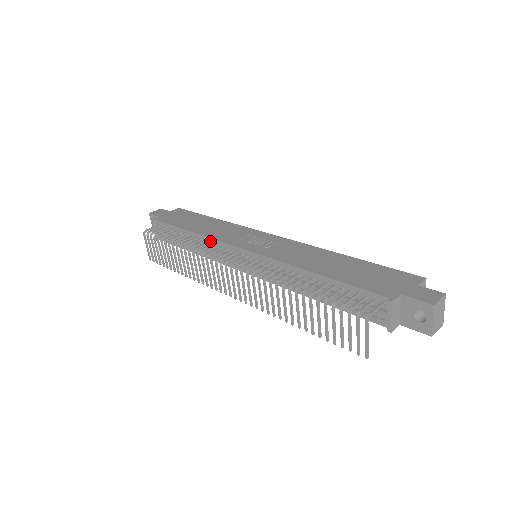
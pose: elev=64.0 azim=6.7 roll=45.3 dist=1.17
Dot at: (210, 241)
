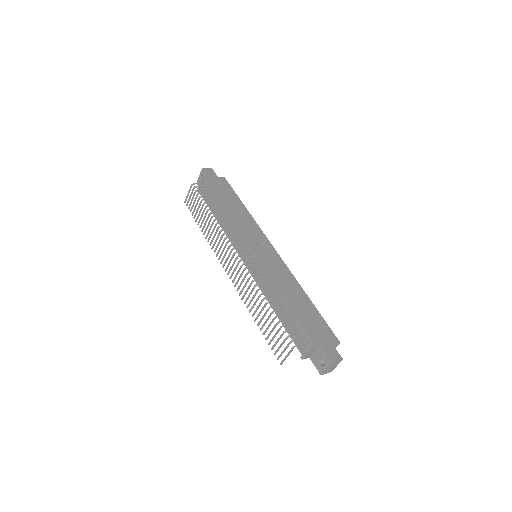
Dot at: (233, 226)
